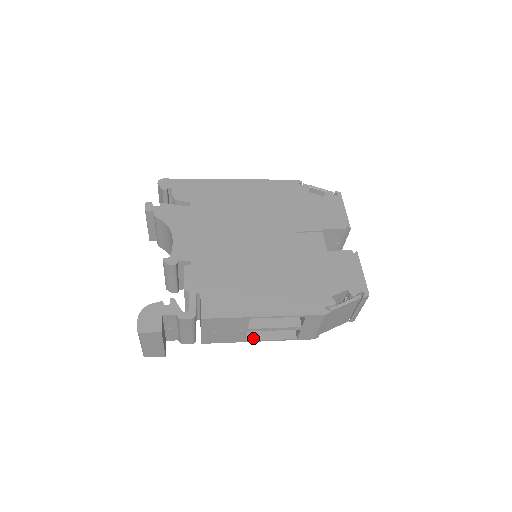
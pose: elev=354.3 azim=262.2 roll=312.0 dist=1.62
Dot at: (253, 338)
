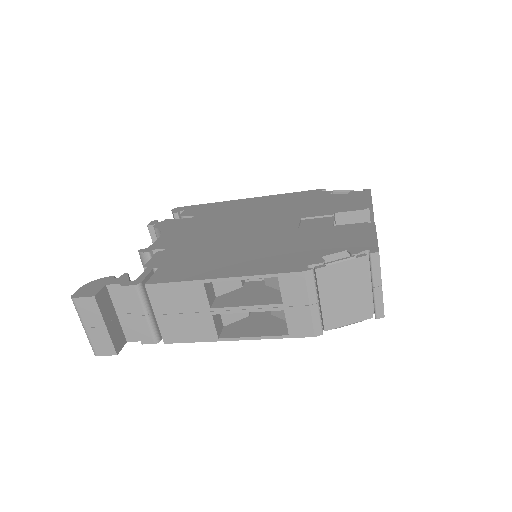
Dot at: (229, 335)
